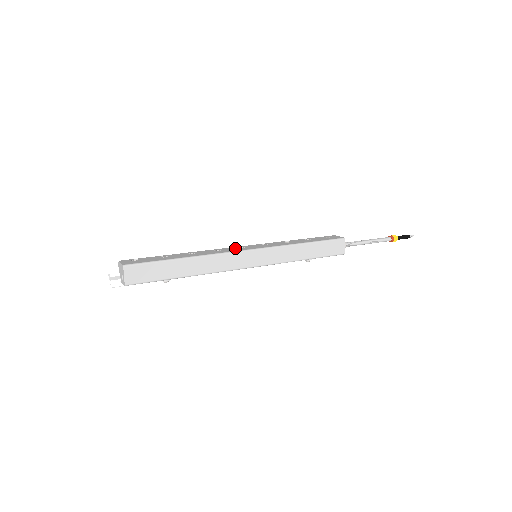
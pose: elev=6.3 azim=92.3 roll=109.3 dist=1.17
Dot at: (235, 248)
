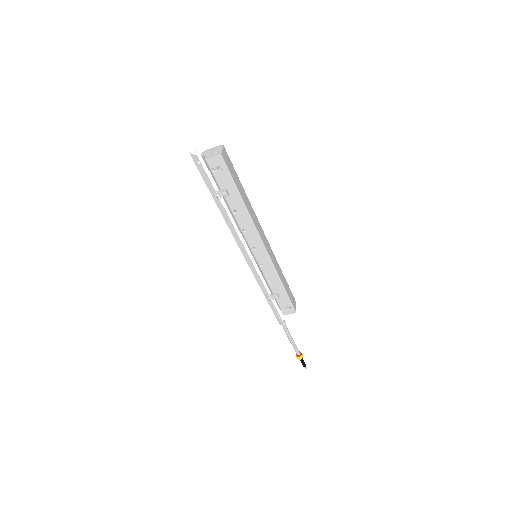
Dot at: occluded
